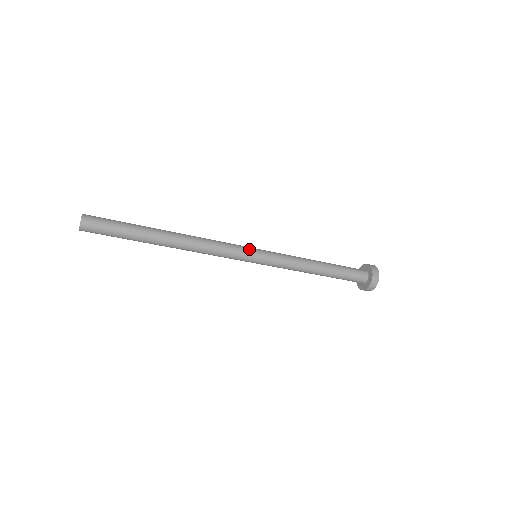
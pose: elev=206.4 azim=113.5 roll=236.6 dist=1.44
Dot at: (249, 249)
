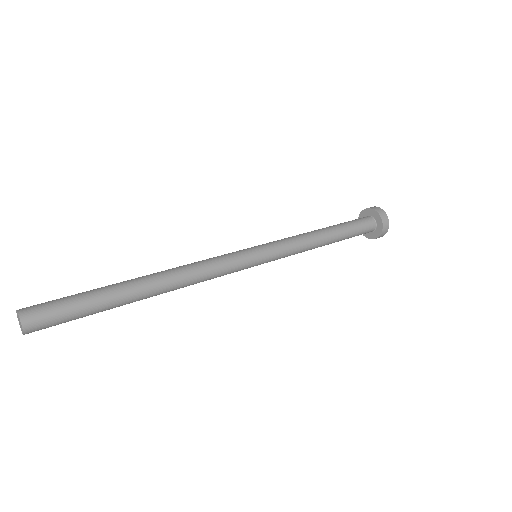
Dot at: (248, 253)
